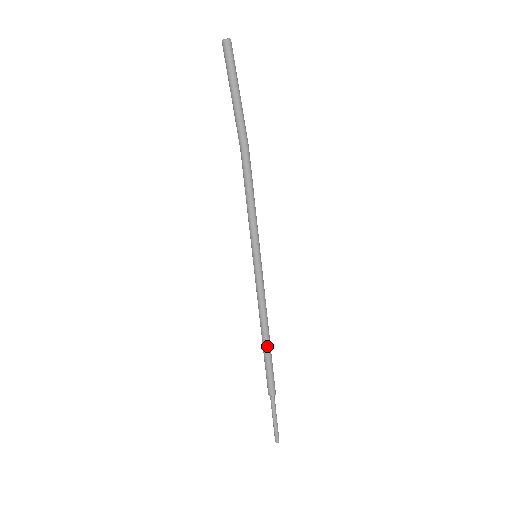
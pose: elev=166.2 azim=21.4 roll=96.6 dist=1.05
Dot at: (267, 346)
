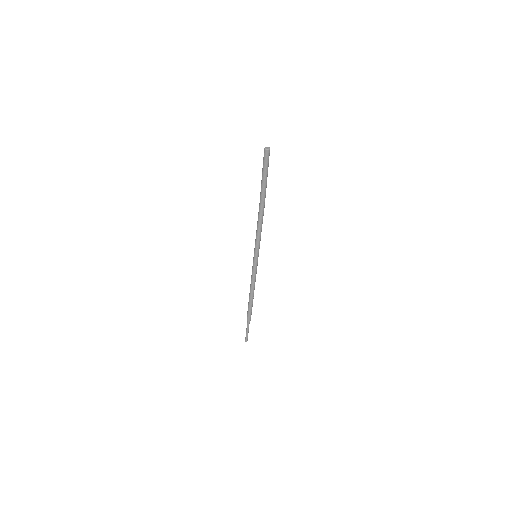
Dot at: occluded
